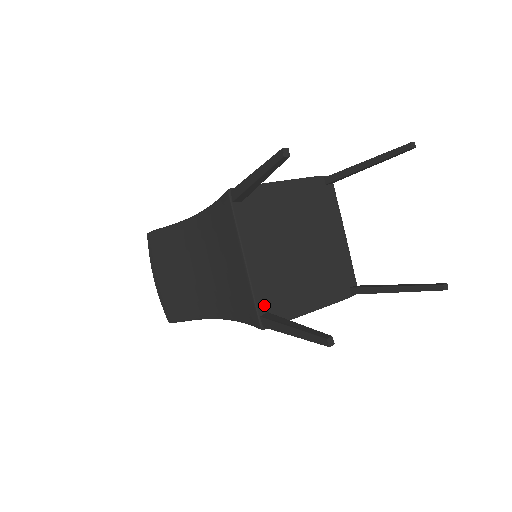
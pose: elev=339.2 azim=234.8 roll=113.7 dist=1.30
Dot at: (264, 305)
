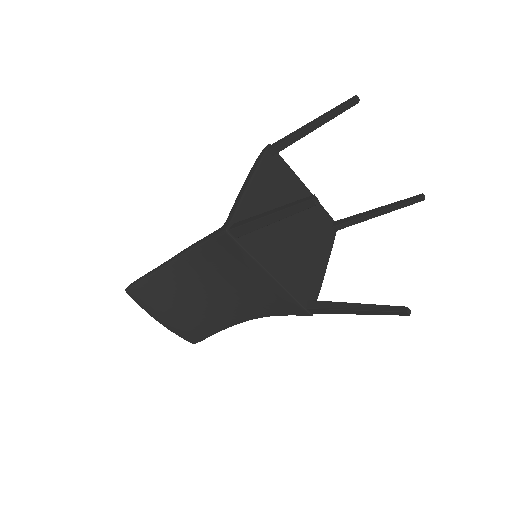
Dot at: (303, 297)
